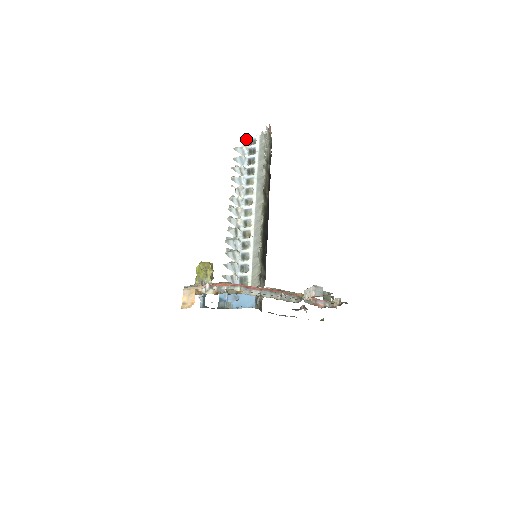
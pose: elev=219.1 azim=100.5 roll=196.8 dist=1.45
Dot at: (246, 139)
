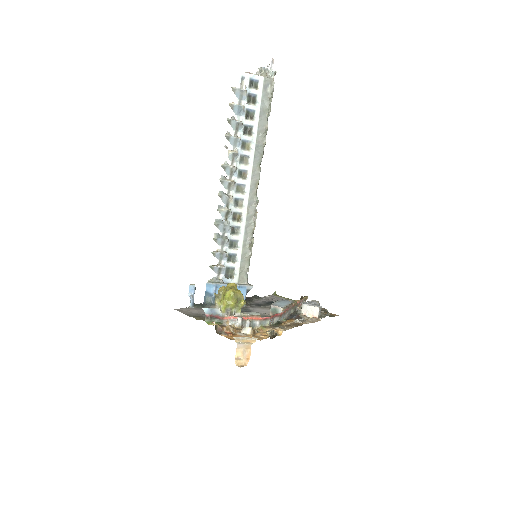
Dot at: (246, 75)
